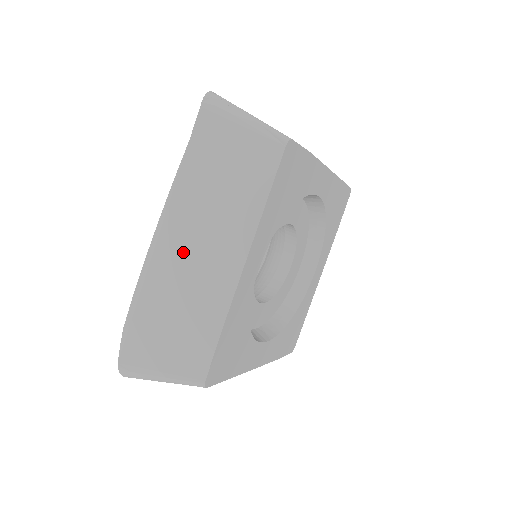
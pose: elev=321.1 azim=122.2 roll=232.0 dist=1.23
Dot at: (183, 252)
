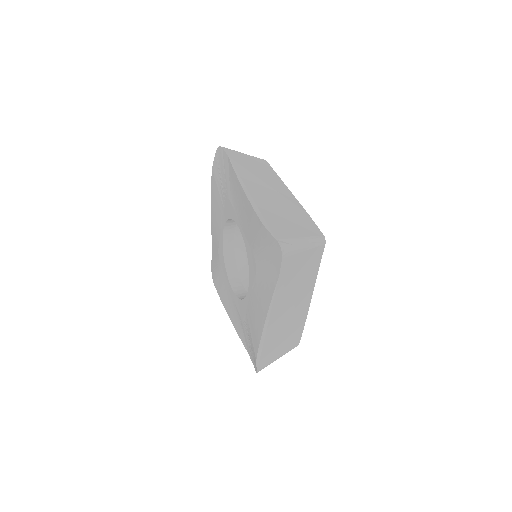
Dot at: (283, 317)
